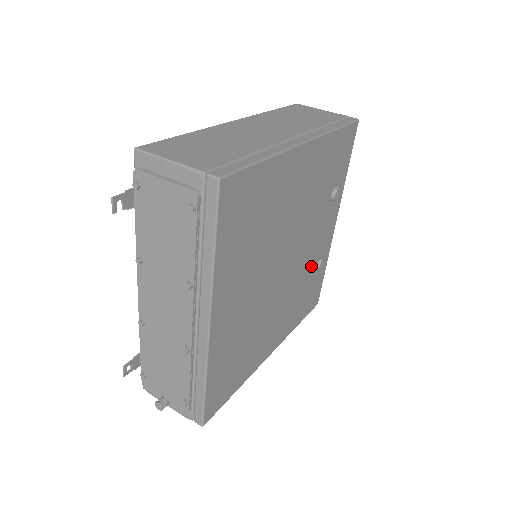
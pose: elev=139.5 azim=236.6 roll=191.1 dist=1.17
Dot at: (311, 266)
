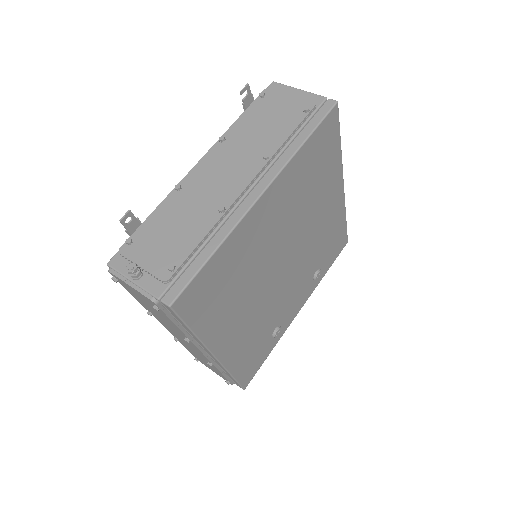
Dot at: (276, 318)
